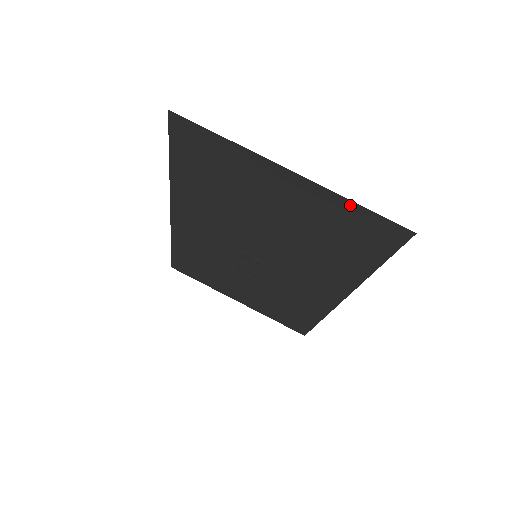
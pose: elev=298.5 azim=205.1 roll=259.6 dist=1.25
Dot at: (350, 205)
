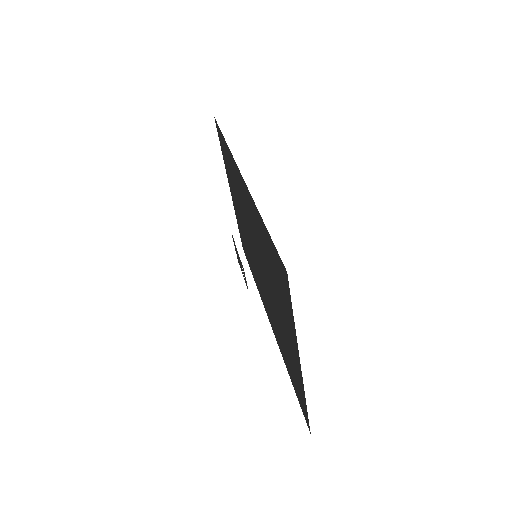
Dot at: (304, 398)
